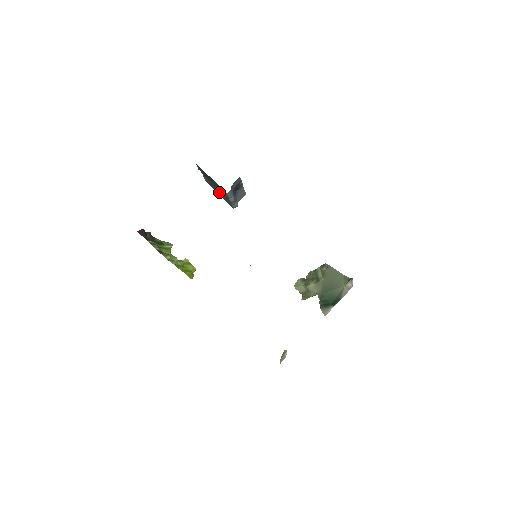
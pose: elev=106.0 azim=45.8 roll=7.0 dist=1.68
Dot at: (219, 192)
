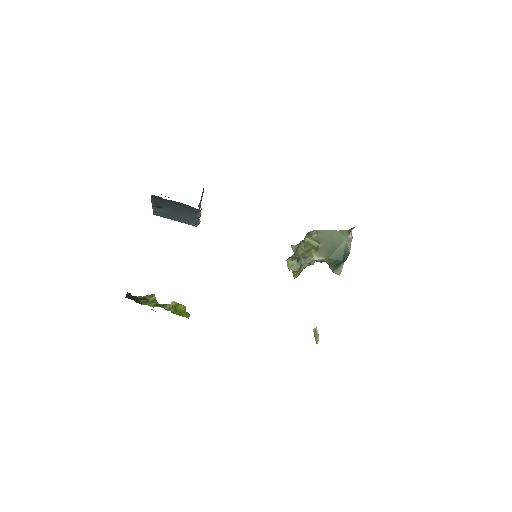
Dot at: (178, 216)
